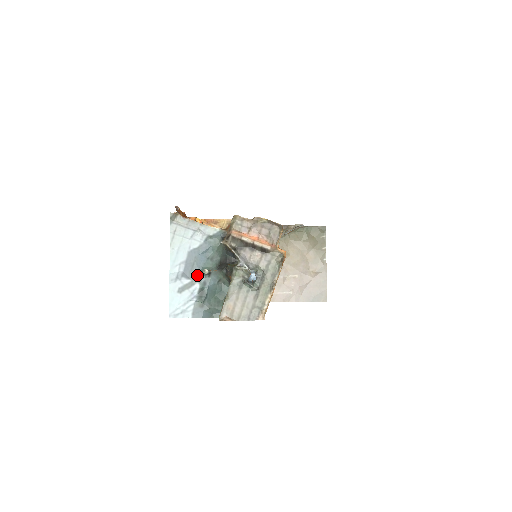
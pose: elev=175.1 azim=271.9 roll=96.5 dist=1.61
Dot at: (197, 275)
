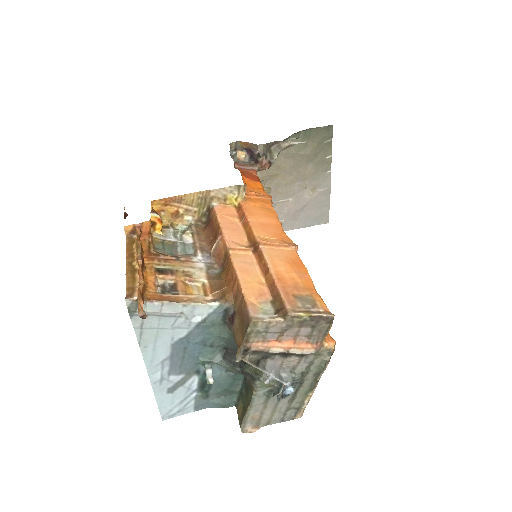
Dot at: (192, 367)
